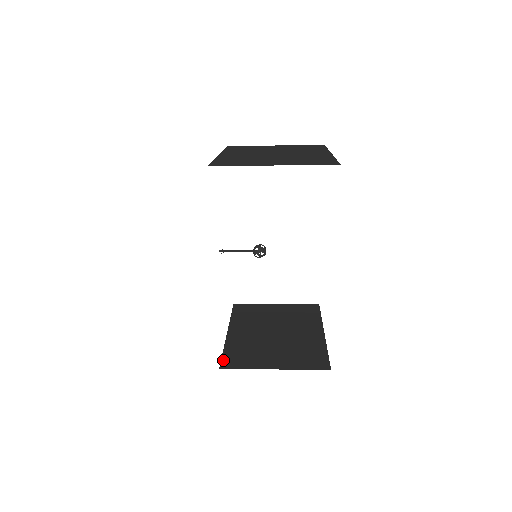
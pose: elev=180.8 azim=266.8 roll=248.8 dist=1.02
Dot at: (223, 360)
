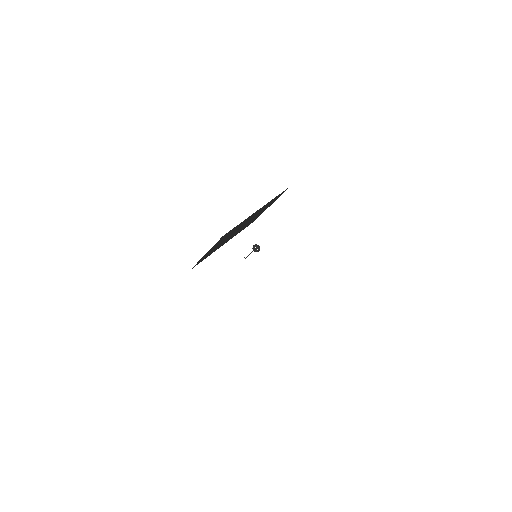
Dot at: occluded
